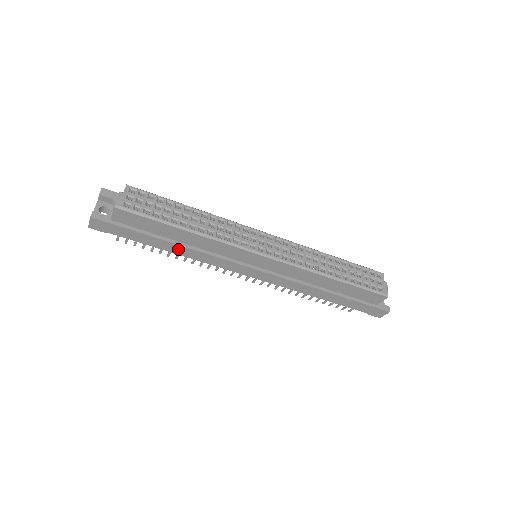
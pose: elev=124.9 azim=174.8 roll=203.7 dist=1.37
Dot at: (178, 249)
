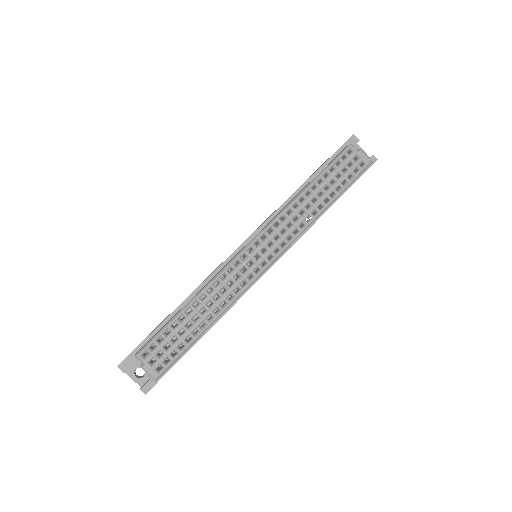
Dot at: occluded
